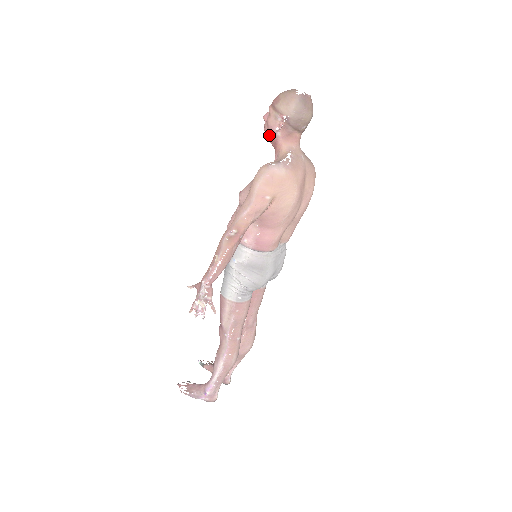
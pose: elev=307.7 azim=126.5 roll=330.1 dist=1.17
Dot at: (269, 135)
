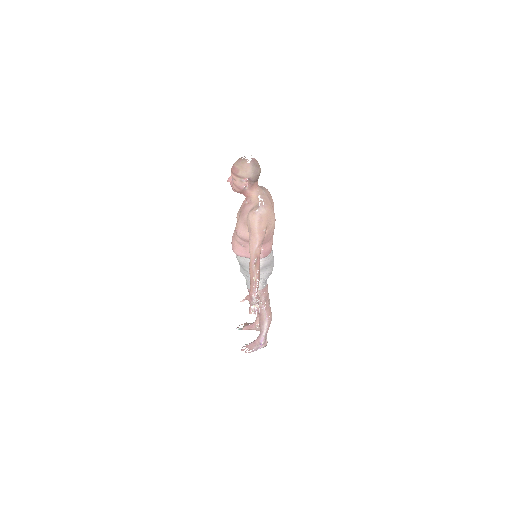
Dot at: (239, 191)
